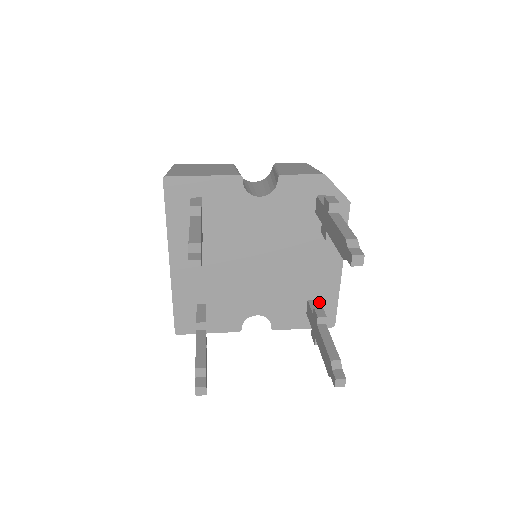
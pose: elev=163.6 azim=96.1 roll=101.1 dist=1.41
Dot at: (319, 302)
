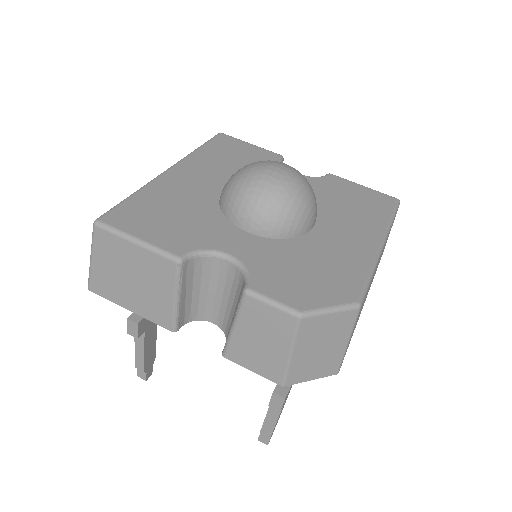
Dot at: occluded
